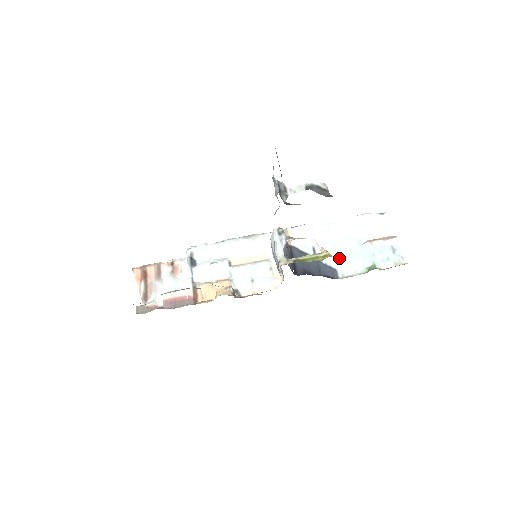
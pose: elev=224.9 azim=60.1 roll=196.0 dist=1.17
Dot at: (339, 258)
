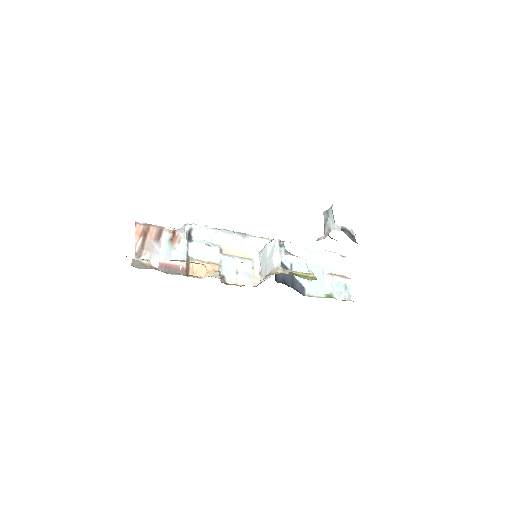
Dot at: occluded
